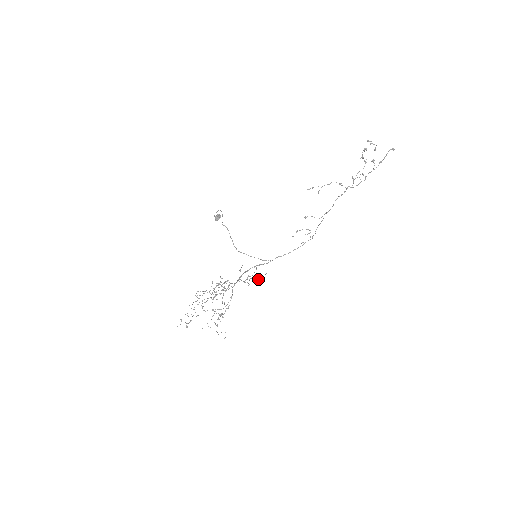
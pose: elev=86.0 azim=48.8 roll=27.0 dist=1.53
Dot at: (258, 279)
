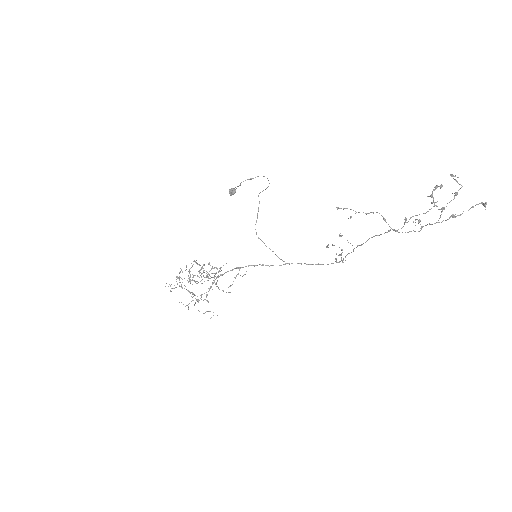
Dot at: occluded
